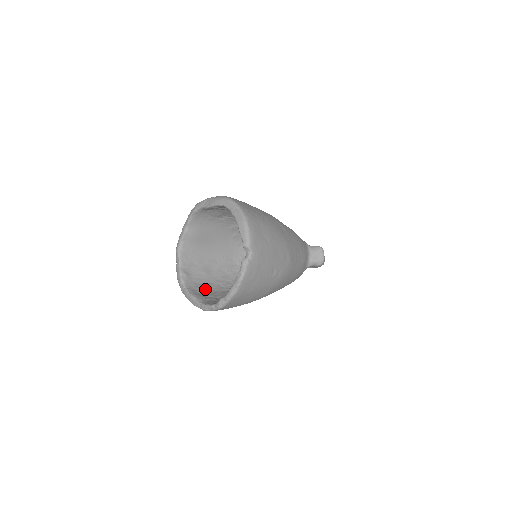
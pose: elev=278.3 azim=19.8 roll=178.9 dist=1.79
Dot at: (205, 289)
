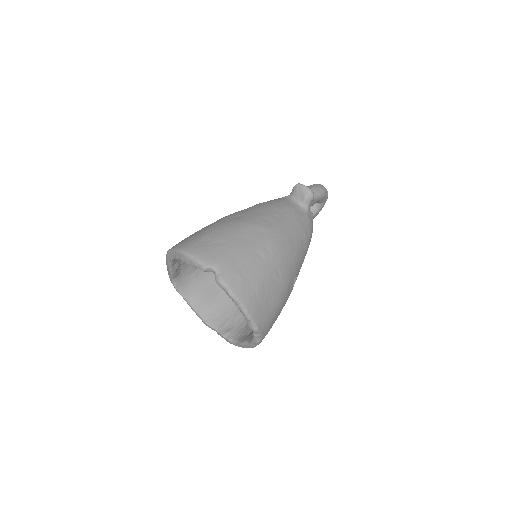
Dot at: occluded
